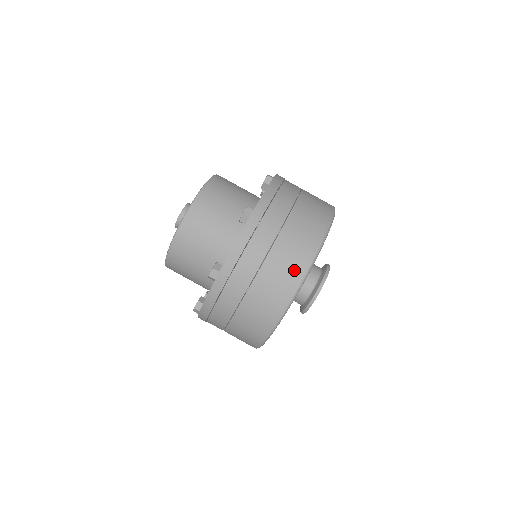
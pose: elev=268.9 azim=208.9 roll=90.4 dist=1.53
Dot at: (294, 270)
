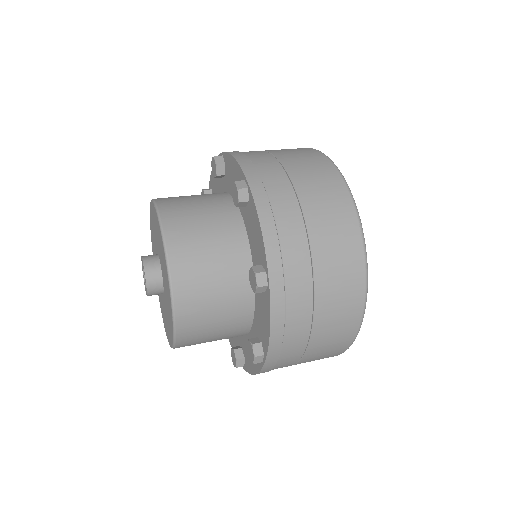
Dot at: (351, 306)
